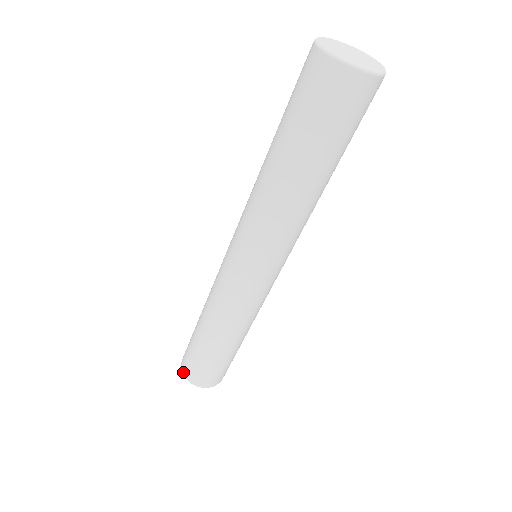
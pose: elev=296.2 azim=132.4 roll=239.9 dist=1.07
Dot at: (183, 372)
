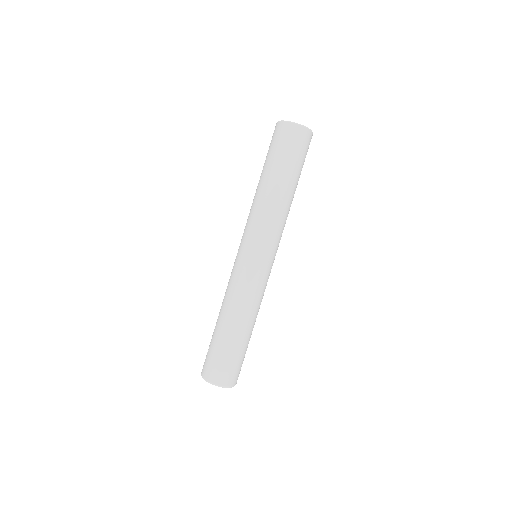
Dot at: (210, 380)
